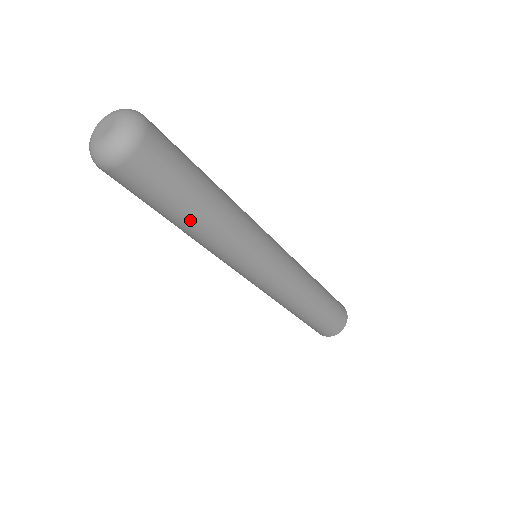
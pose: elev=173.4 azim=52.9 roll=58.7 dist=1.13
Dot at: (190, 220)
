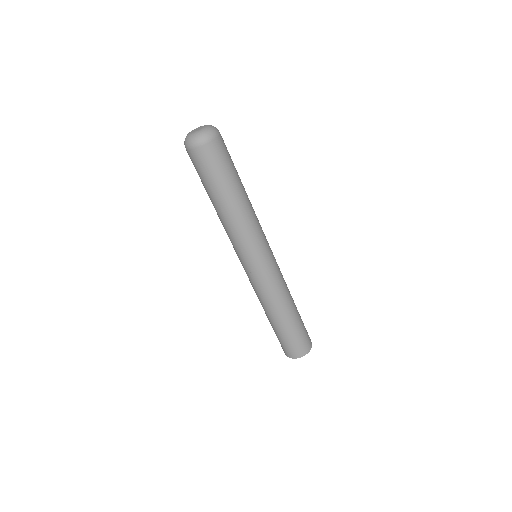
Dot at: (212, 200)
